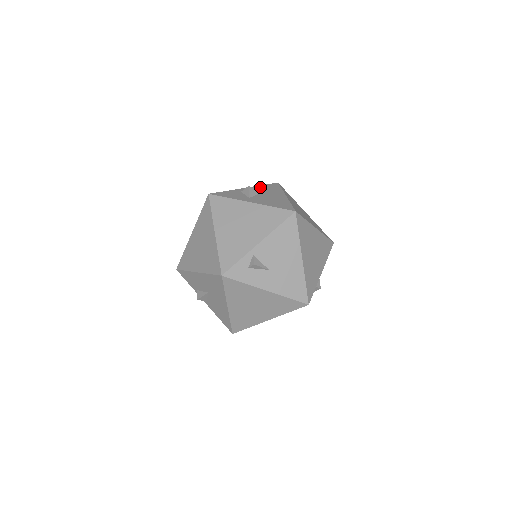
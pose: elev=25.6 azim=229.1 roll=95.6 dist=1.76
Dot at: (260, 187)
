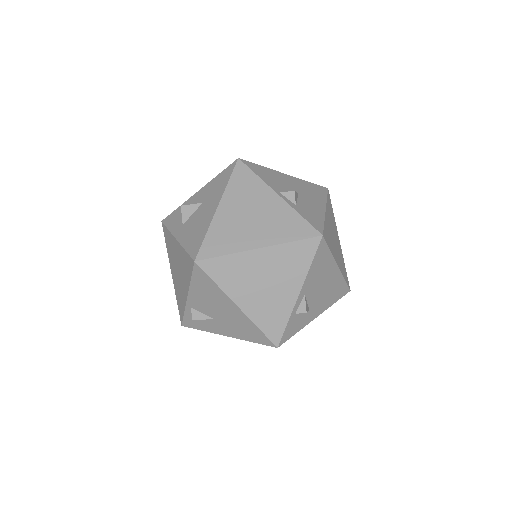
Dot at: (211, 184)
